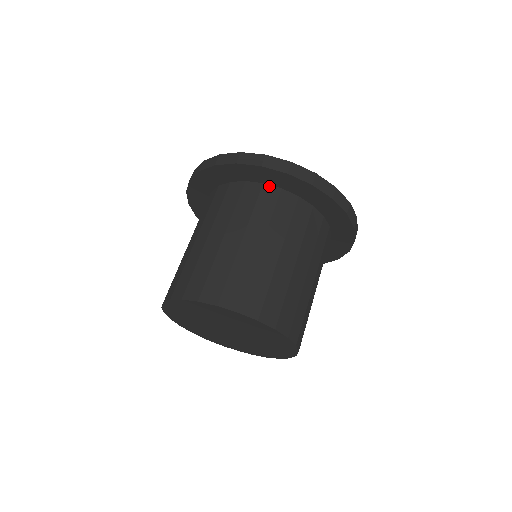
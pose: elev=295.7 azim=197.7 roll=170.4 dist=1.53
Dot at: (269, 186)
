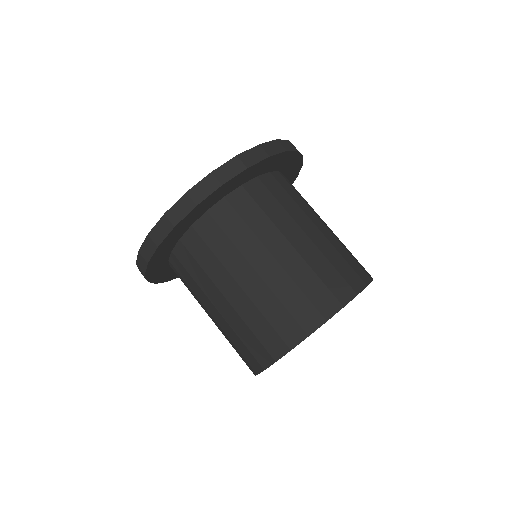
Dot at: (274, 173)
